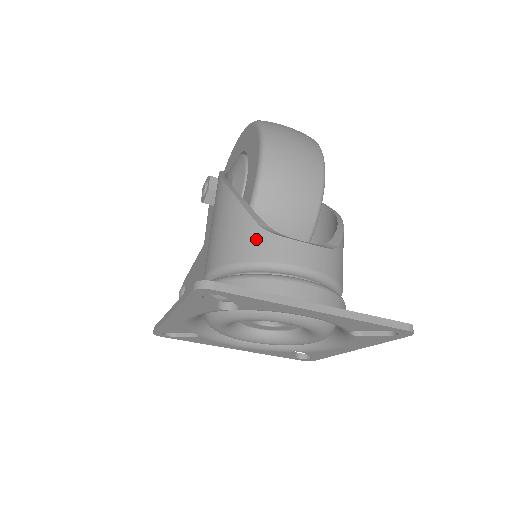
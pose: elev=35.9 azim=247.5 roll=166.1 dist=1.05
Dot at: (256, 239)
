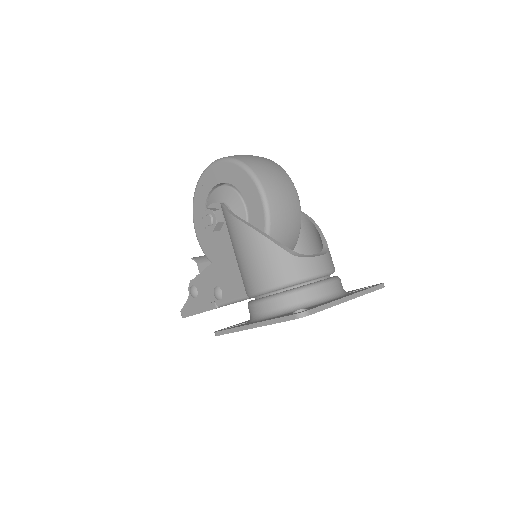
Dot at: (293, 264)
